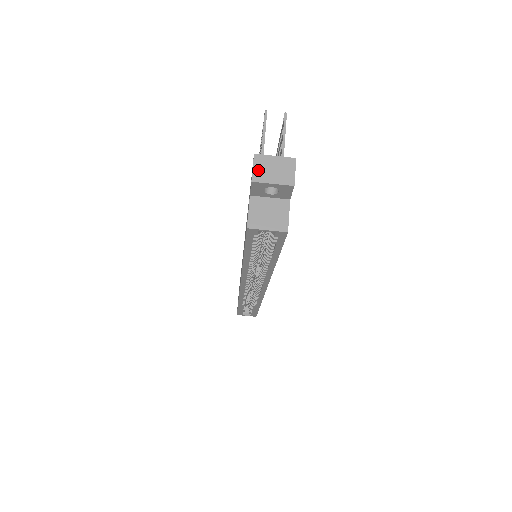
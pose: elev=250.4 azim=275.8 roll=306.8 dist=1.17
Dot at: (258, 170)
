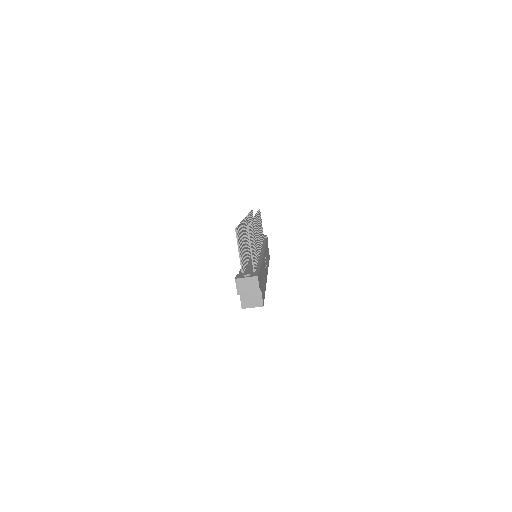
Dot at: (239, 288)
